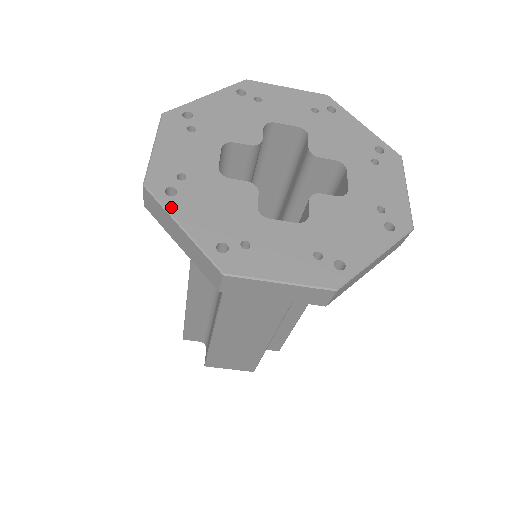
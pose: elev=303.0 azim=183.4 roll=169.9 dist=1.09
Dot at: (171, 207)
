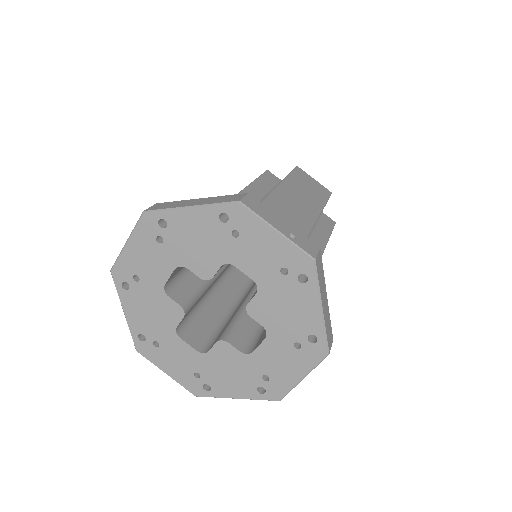
Dot at: (219, 395)
